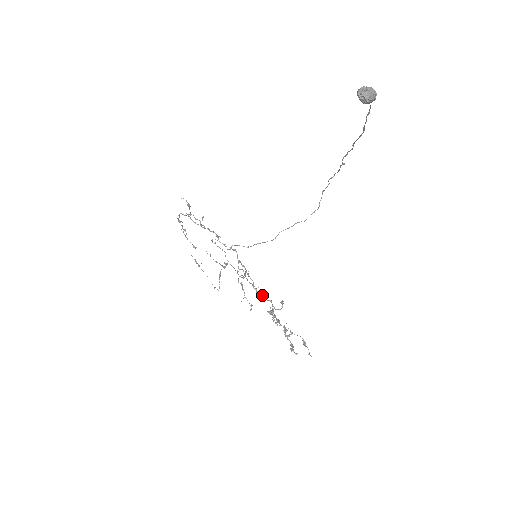
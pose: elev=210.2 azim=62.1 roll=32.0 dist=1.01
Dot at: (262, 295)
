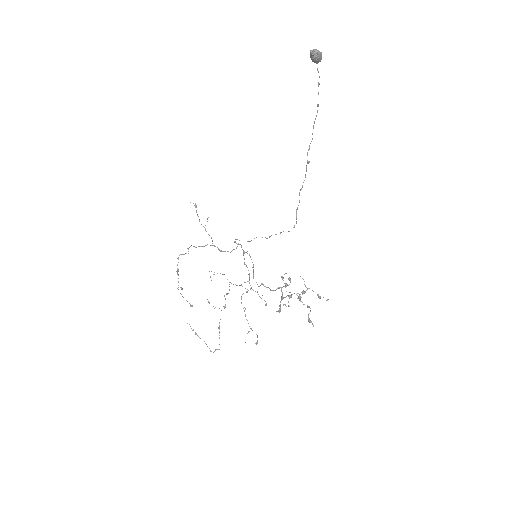
Dot at: (269, 288)
